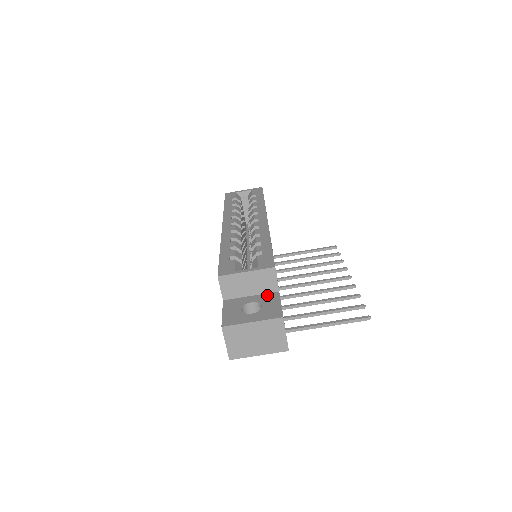
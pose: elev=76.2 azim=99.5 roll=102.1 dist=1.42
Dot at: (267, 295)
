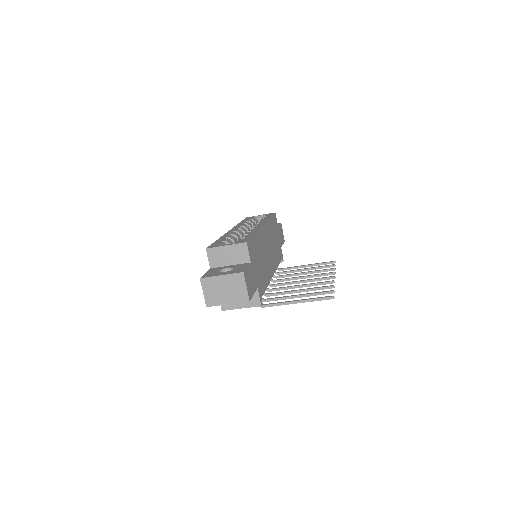
Dot at: (241, 264)
